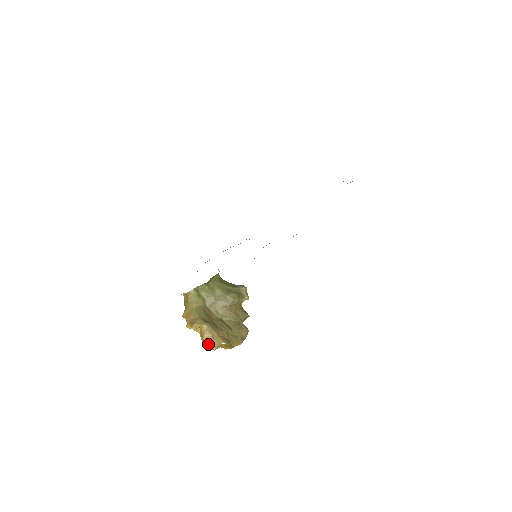
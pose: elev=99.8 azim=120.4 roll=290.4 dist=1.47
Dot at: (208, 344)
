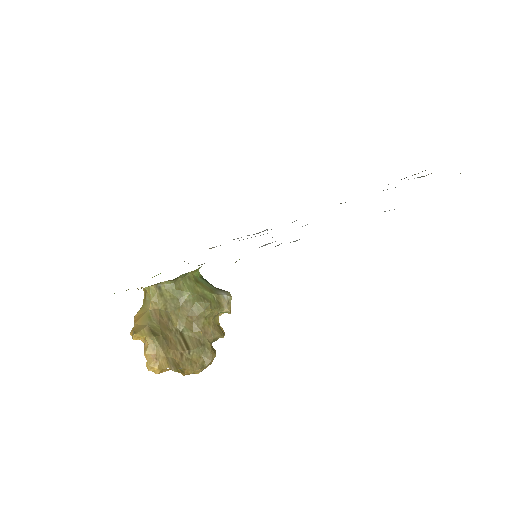
Dot at: (148, 364)
